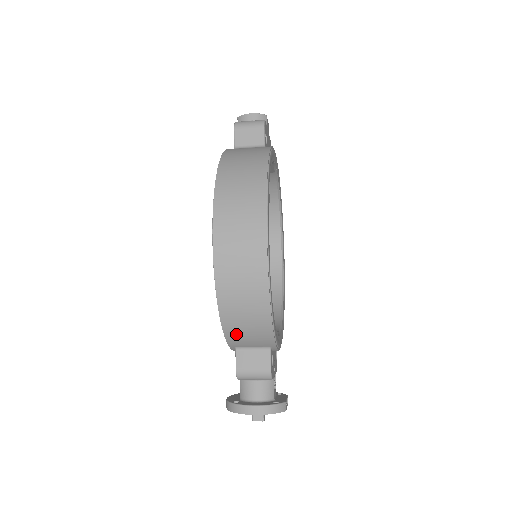
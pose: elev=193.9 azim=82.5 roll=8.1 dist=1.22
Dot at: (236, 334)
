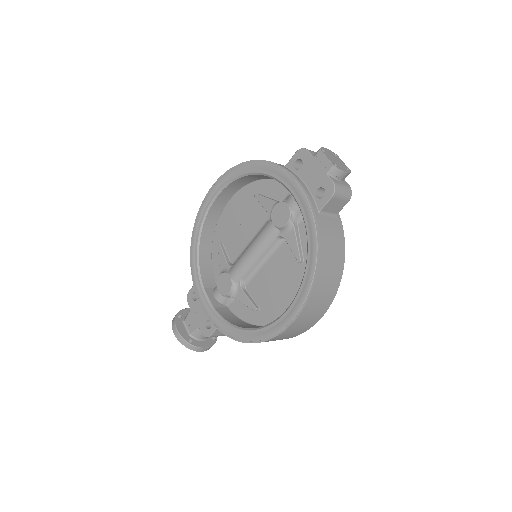
Dot at: occluded
